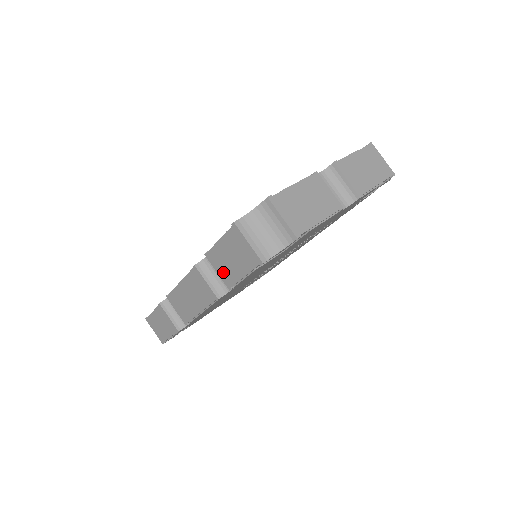
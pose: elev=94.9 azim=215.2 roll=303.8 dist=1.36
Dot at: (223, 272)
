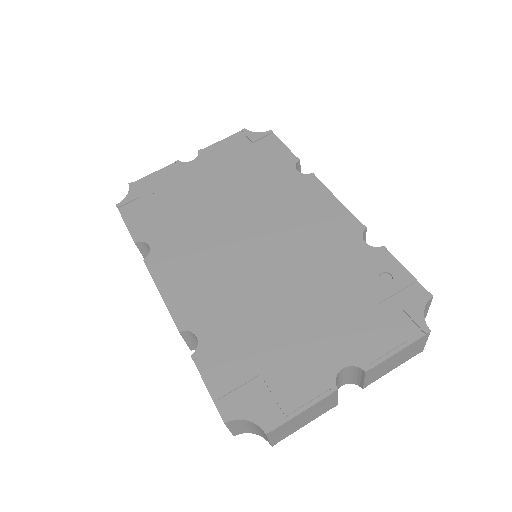
Dot at: occluded
